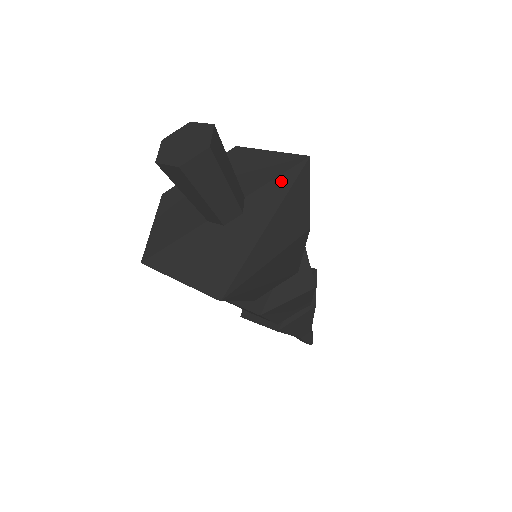
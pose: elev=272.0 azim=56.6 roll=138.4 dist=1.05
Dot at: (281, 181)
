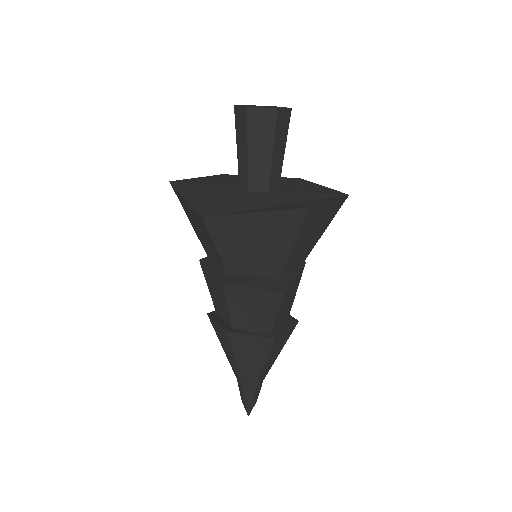
Dot at: (314, 194)
